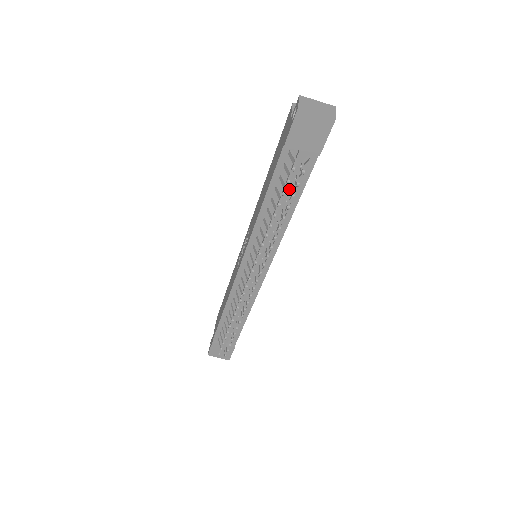
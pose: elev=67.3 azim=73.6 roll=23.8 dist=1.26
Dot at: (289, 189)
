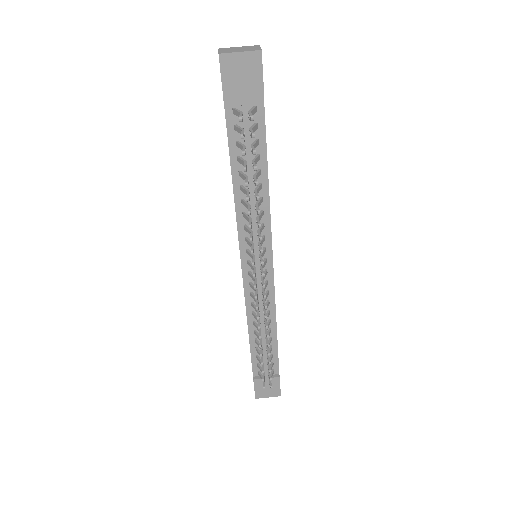
Dot at: (252, 155)
